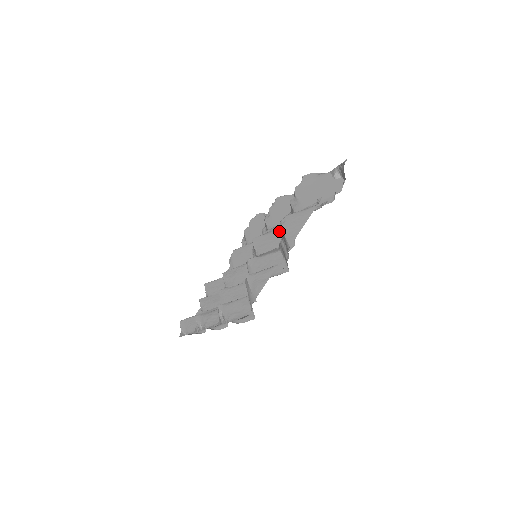
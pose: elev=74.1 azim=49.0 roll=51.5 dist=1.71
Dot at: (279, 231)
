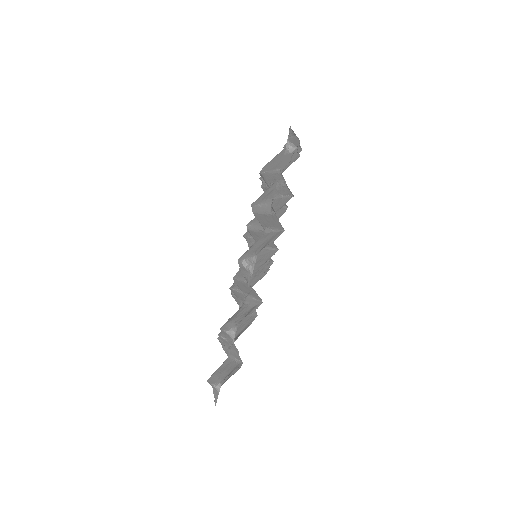
Dot at: occluded
